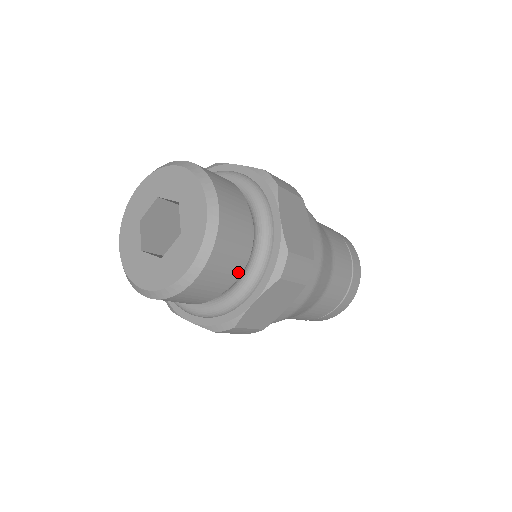
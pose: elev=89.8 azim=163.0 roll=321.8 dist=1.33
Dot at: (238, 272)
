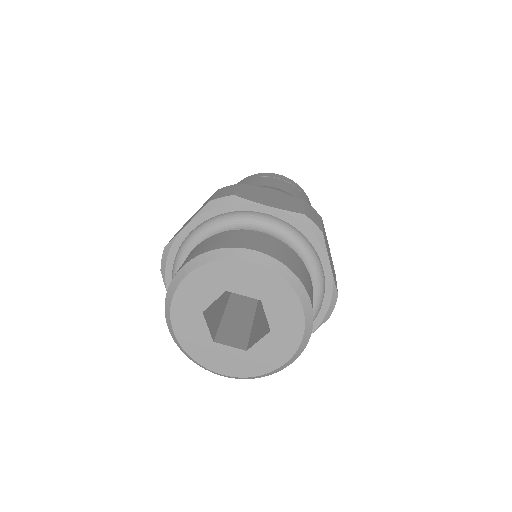
Dot at: occluded
